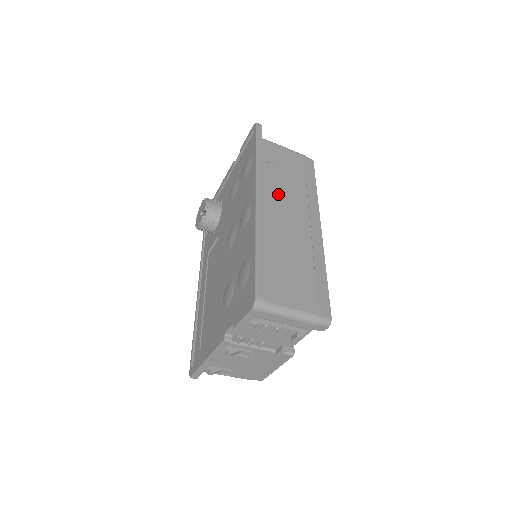
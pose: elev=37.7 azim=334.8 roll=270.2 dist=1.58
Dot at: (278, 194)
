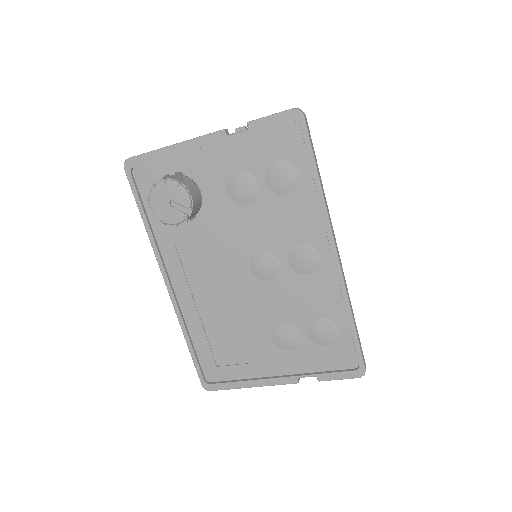
Dot at: occluded
